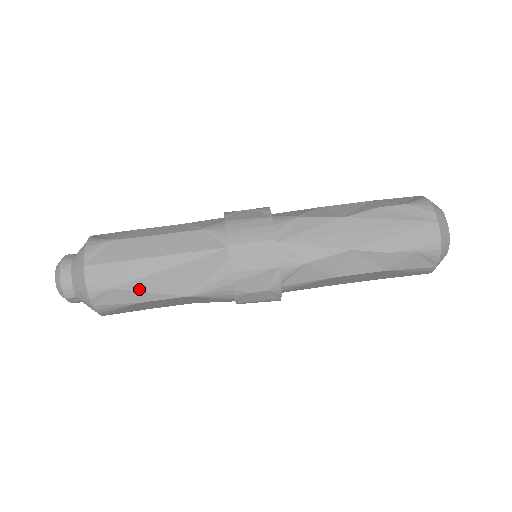
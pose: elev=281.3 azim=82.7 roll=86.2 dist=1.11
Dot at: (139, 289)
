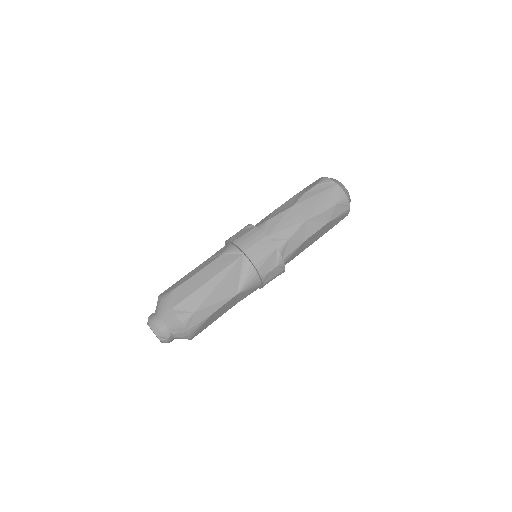
Dot at: (209, 305)
